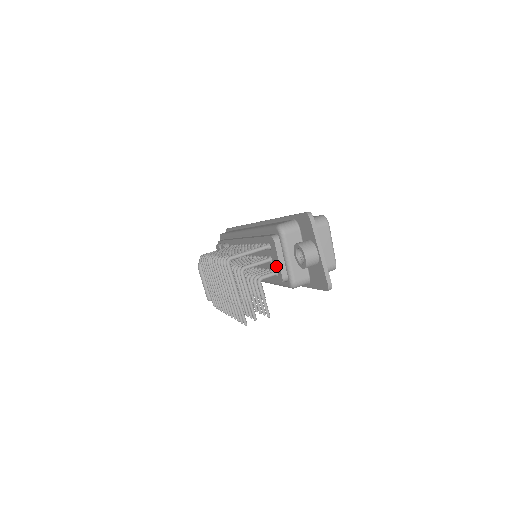
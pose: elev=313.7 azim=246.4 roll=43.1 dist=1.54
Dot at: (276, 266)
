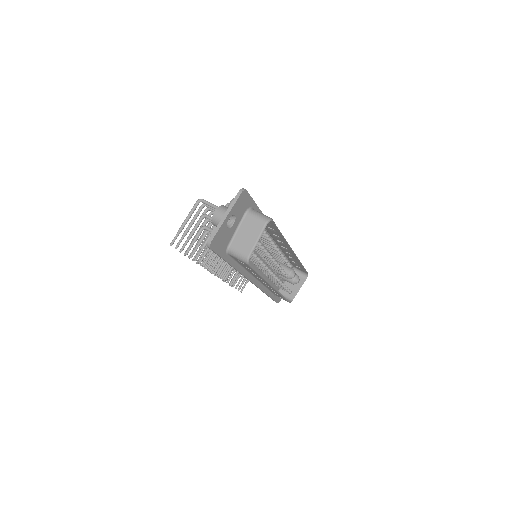
Dot at: occluded
